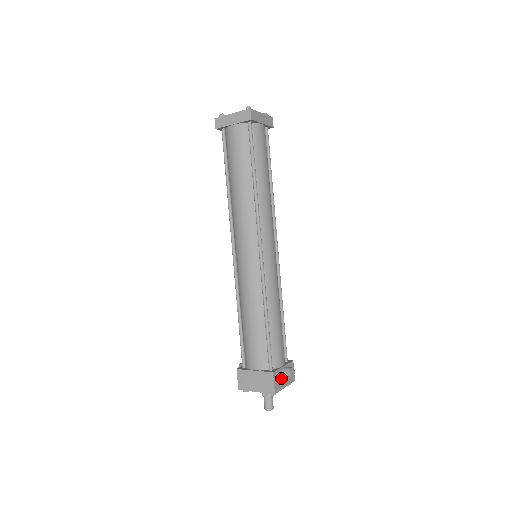
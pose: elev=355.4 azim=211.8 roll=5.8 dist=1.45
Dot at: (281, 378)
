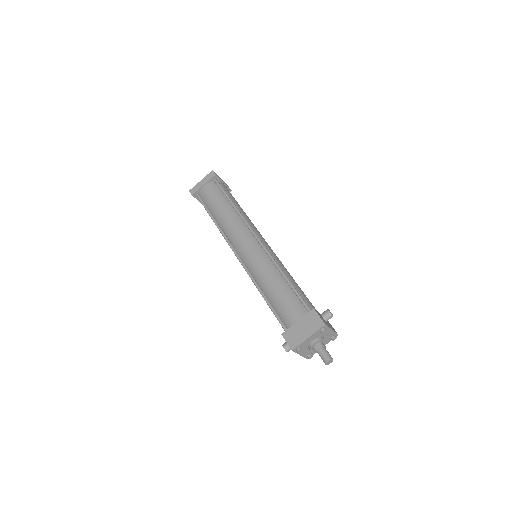
Dot at: (324, 320)
